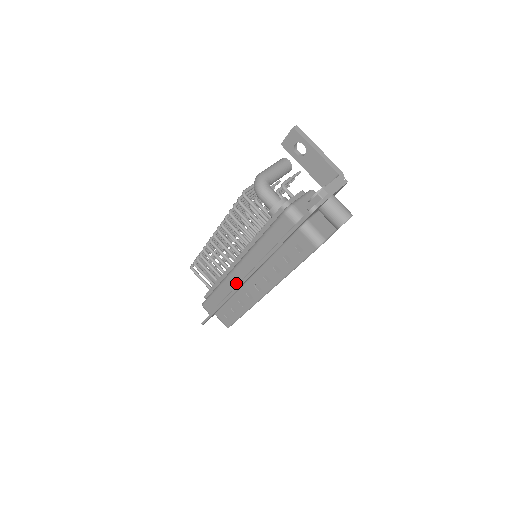
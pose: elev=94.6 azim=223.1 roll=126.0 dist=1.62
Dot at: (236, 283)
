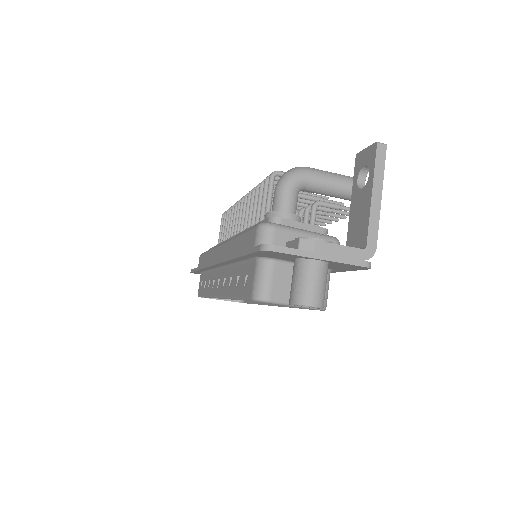
Dot at: (214, 260)
